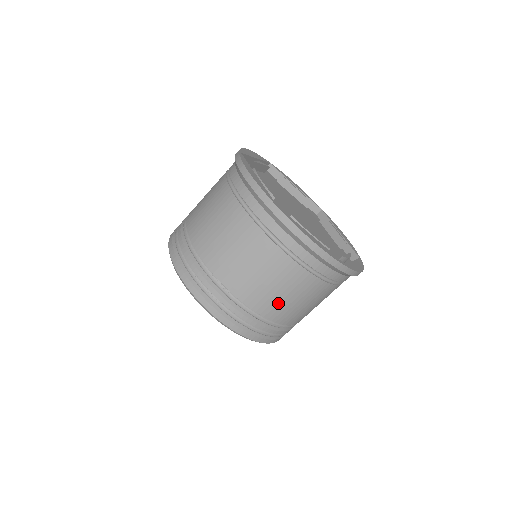
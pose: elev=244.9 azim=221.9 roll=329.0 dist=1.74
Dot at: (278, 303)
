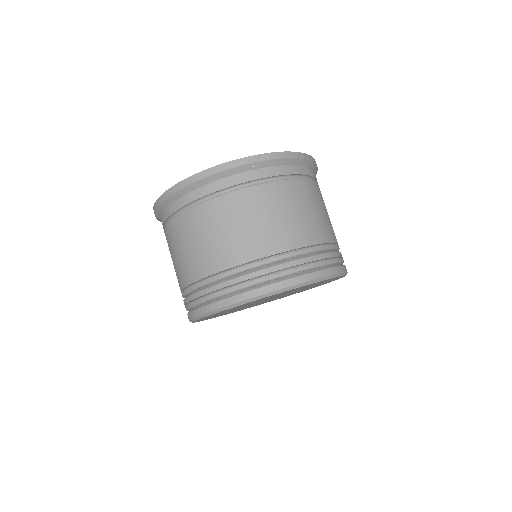
Dot at: (325, 223)
